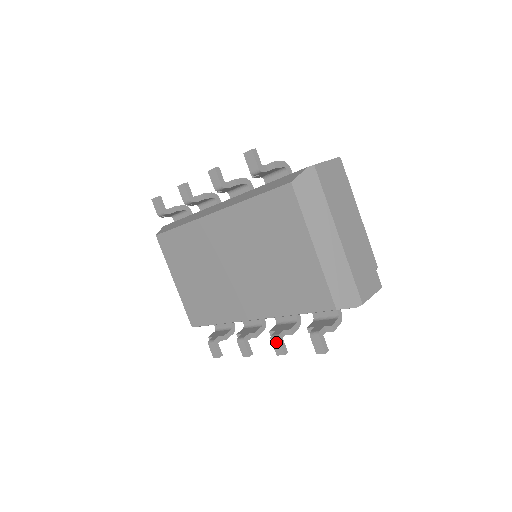
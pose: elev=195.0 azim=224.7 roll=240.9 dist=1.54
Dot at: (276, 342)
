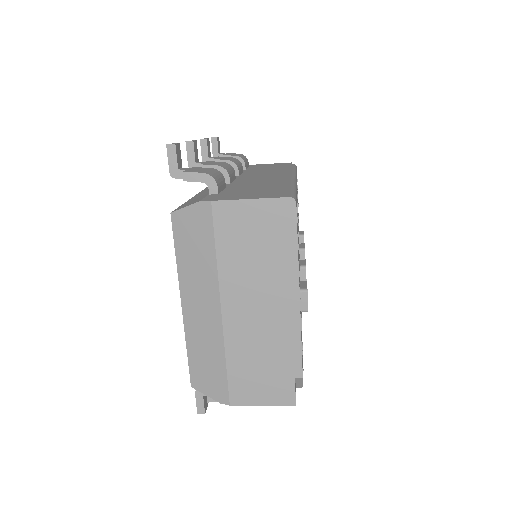
Dot at: occluded
